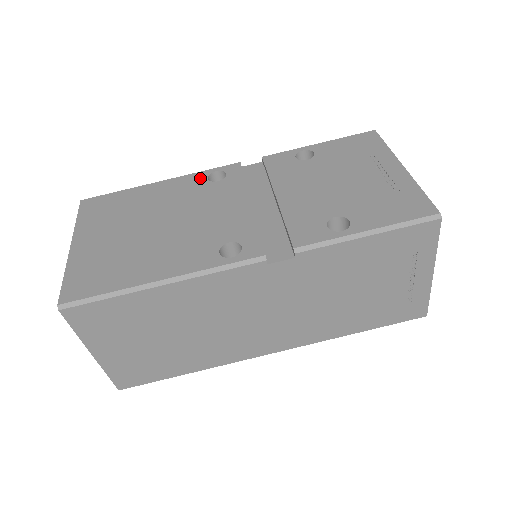
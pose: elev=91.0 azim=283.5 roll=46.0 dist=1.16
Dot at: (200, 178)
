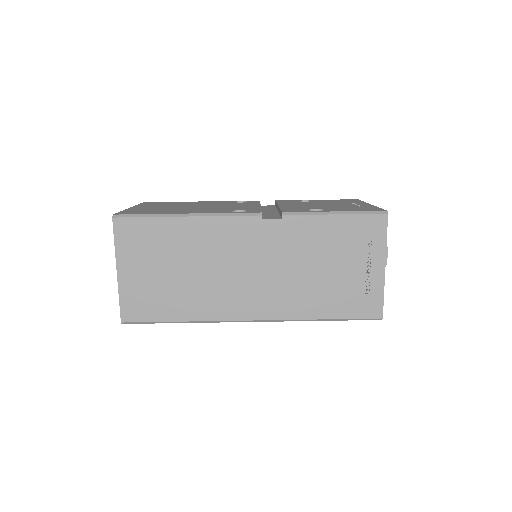
Dot at: occluded
